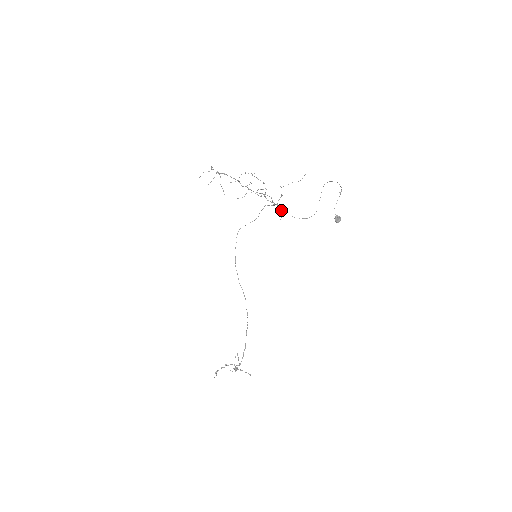
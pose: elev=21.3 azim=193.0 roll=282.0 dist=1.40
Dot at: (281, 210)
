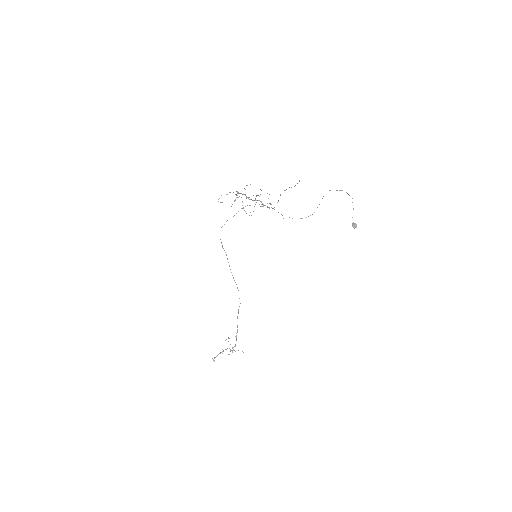
Dot at: (281, 214)
